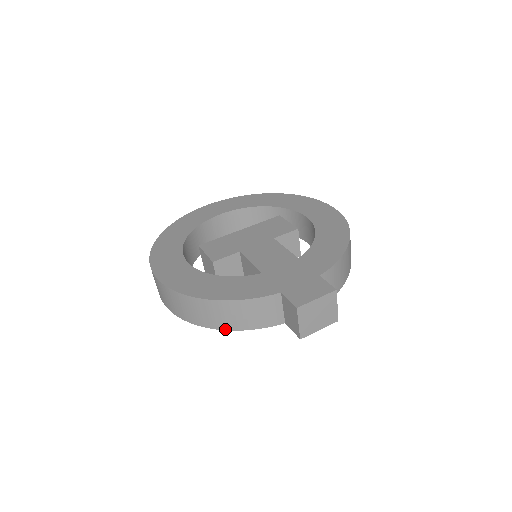
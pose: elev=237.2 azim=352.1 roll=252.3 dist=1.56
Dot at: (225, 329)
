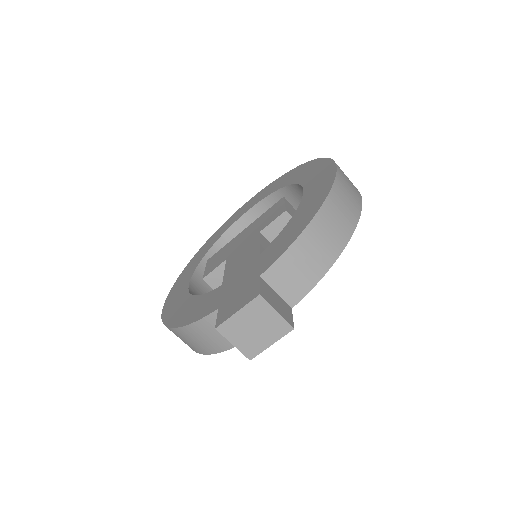
Dot at: (206, 353)
